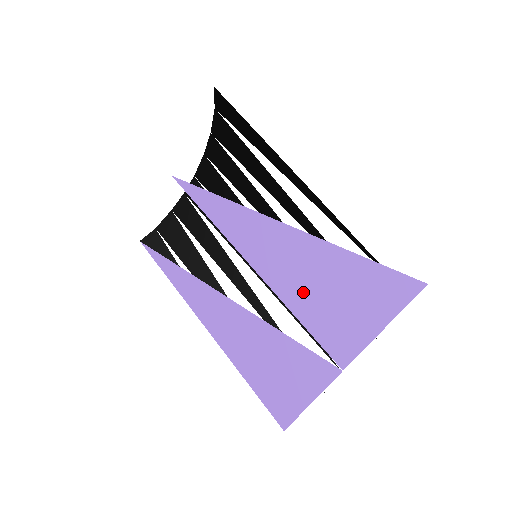
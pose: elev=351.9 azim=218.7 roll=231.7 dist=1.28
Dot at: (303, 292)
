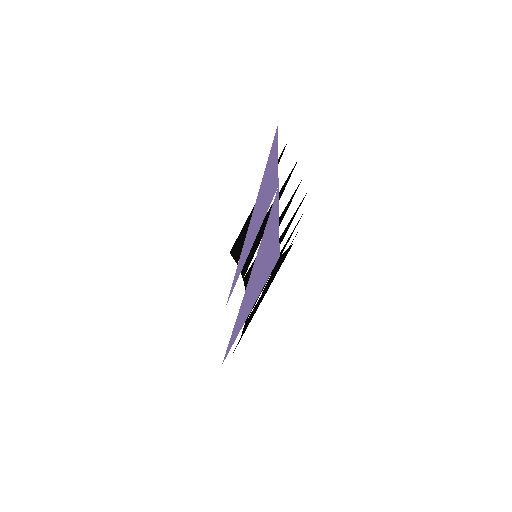
Dot at: (261, 212)
